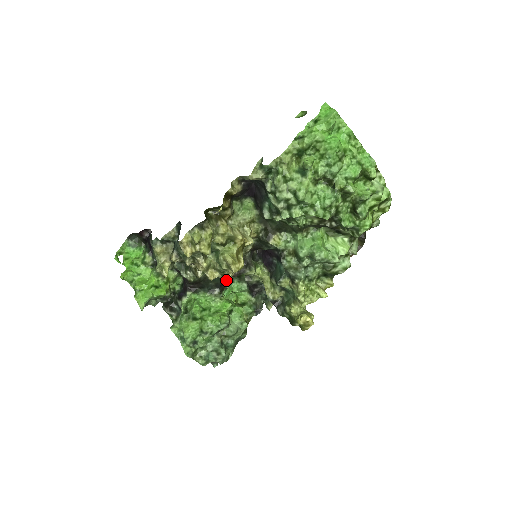
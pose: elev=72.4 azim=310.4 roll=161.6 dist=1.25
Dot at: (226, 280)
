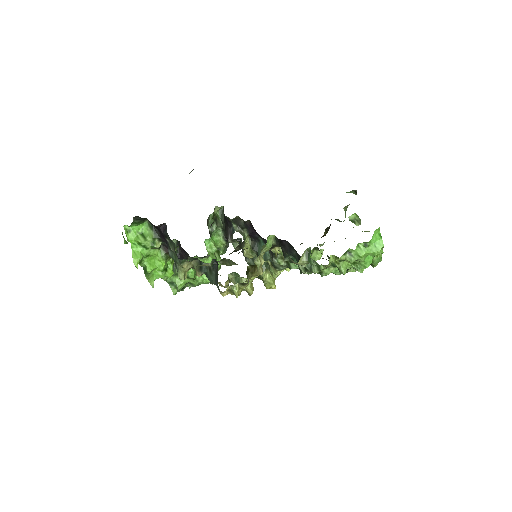
Dot at: (209, 233)
